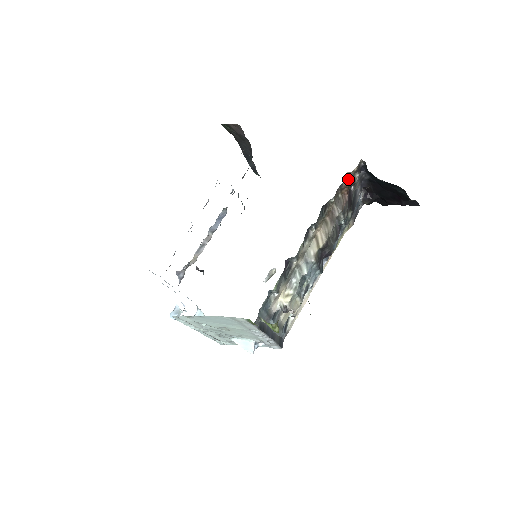
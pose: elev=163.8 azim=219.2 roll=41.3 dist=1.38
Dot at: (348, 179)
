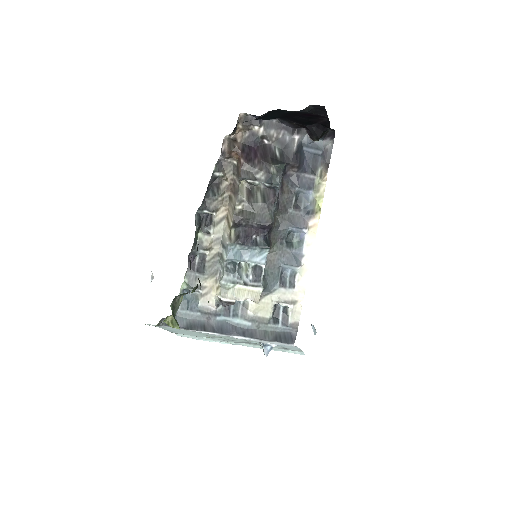
Dot at: (230, 143)
